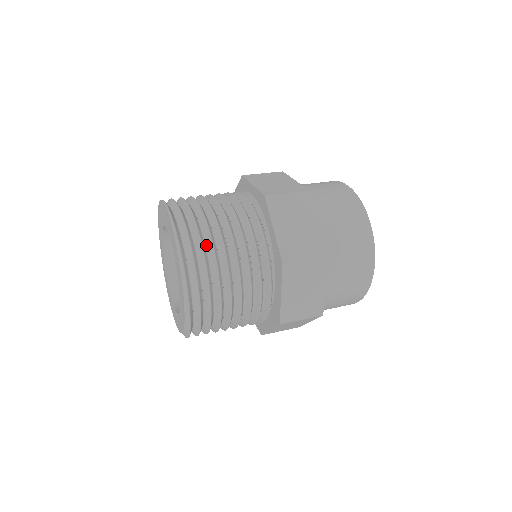
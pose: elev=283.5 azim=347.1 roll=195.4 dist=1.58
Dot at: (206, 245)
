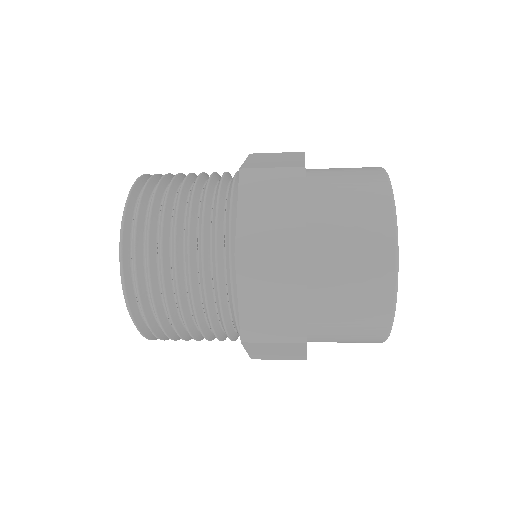
Dot at: occluded
